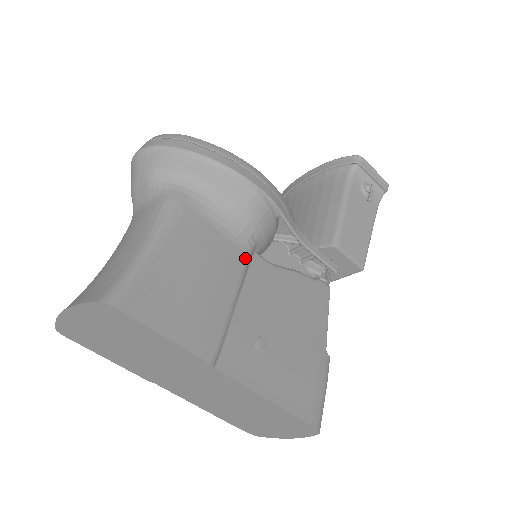
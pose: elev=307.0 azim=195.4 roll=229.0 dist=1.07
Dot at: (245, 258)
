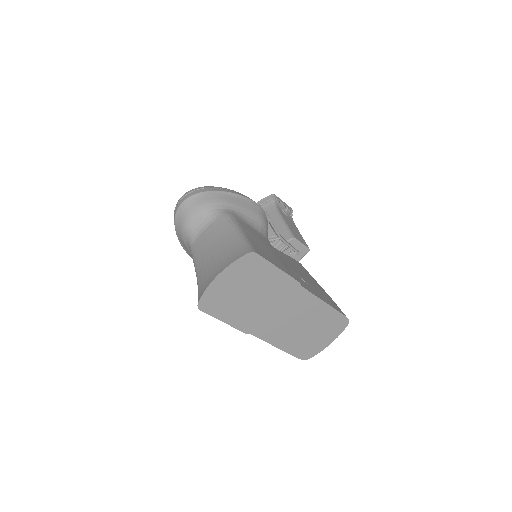
Dot at: occluded
